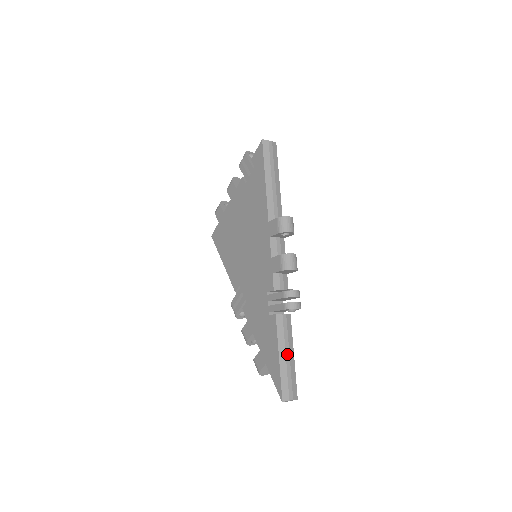
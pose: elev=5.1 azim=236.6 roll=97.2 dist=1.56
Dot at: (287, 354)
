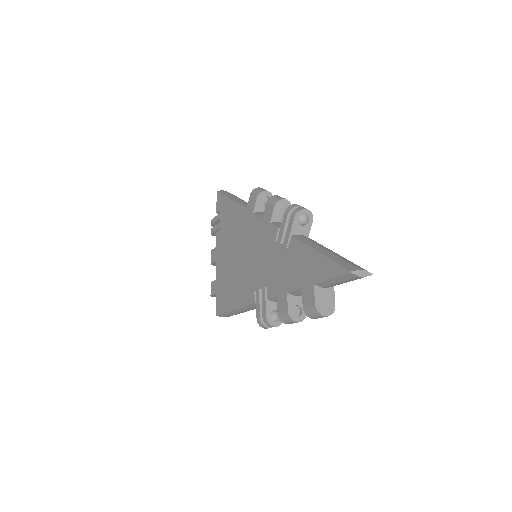
Dot at: (326, 250)
